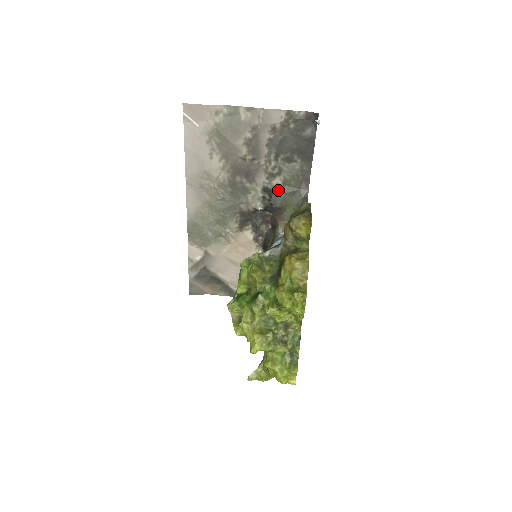
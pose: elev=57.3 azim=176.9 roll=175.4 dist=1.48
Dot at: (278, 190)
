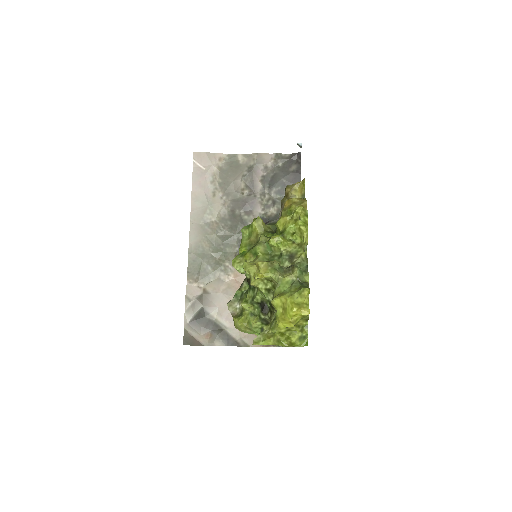
Dot at: (273, 219)
